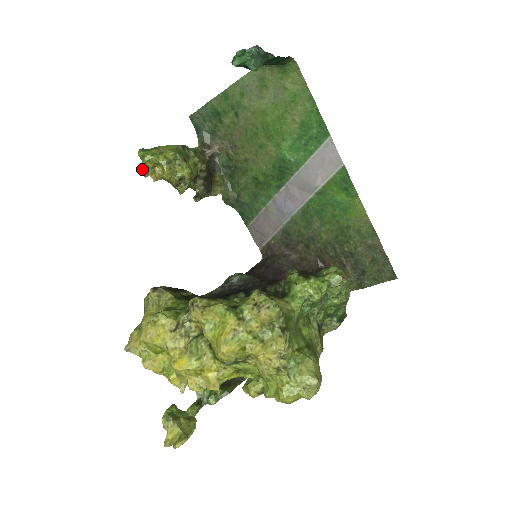
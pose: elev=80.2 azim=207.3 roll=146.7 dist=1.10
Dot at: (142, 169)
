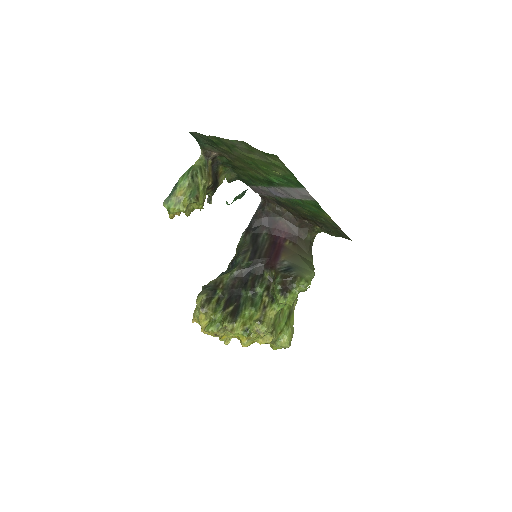
Dot at: (170, 215)
